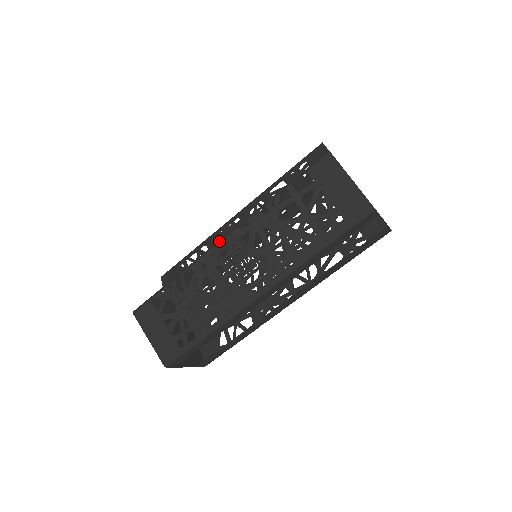
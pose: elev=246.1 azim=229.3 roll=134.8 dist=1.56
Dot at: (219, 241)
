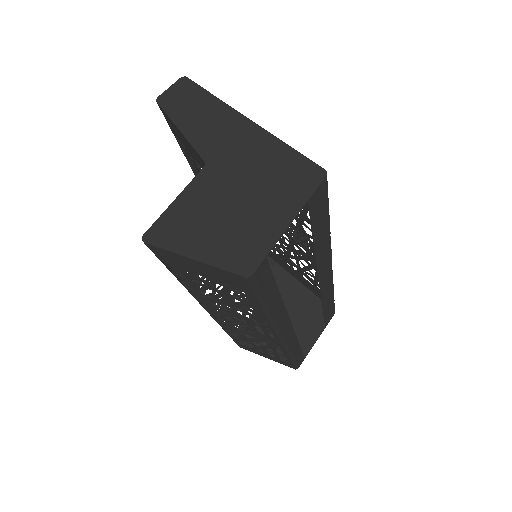
Dot at: occluded
